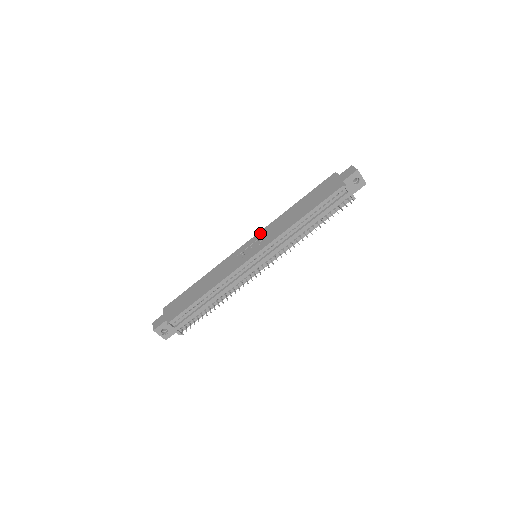
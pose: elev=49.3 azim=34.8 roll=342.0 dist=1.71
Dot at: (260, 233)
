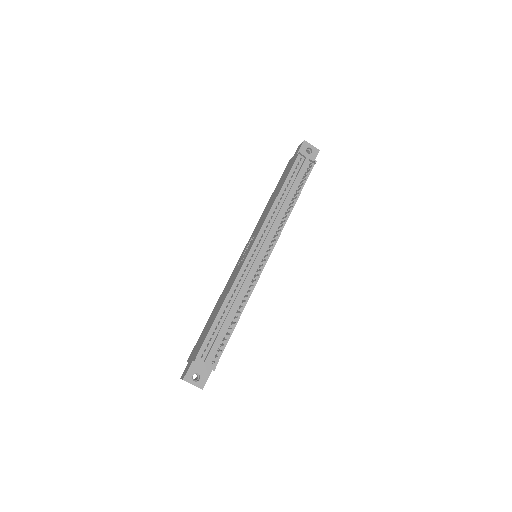
Dot at: (250, 237)
